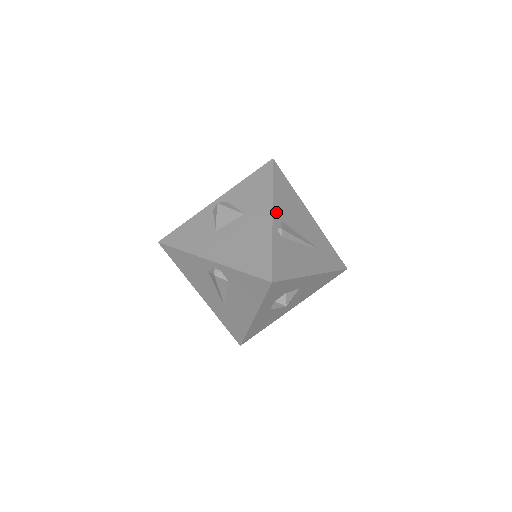
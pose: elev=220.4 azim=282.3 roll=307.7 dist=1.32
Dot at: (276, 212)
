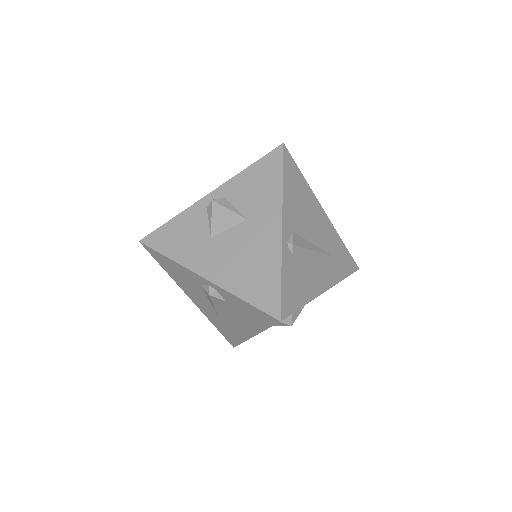
Dot at: (286, 221)
